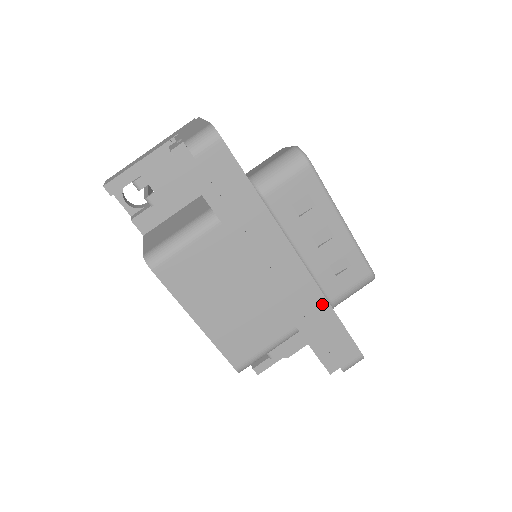
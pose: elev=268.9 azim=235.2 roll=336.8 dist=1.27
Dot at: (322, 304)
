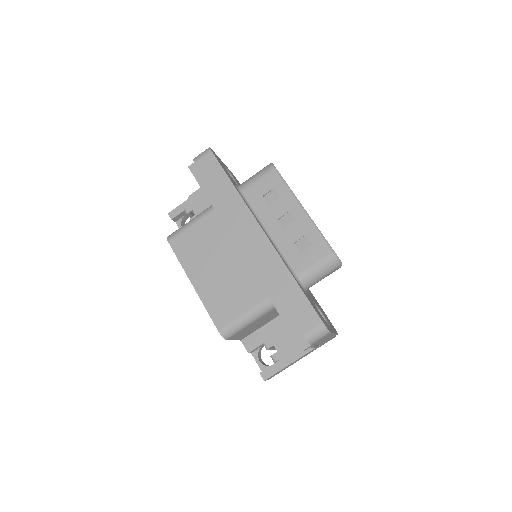
Dot at: (281, 268)
